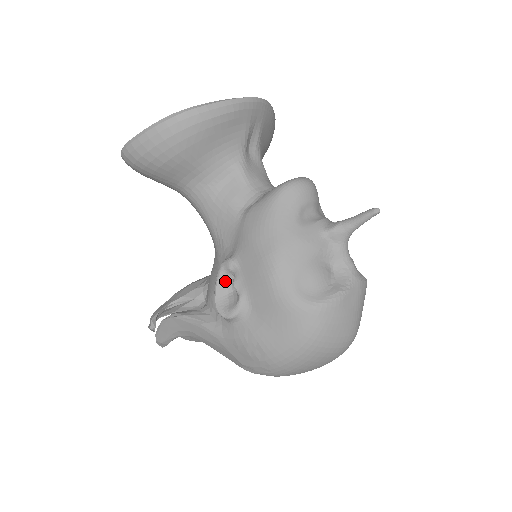
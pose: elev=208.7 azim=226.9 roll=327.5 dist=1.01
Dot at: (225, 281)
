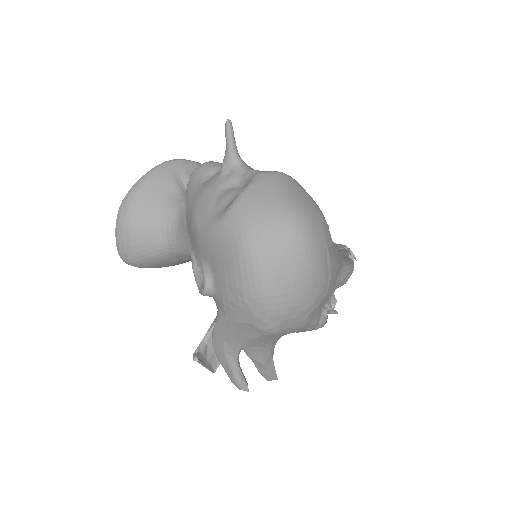
Dot at: (199, 271)
